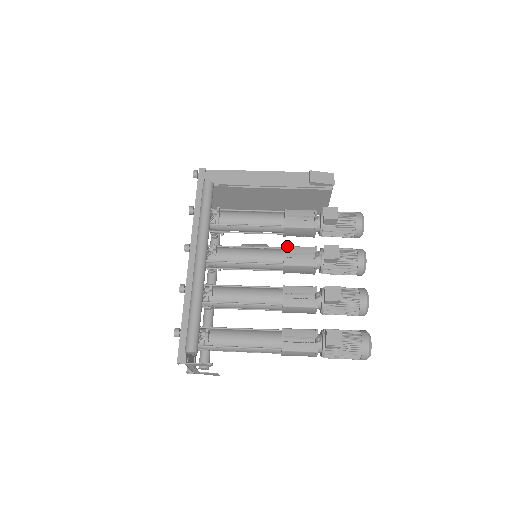
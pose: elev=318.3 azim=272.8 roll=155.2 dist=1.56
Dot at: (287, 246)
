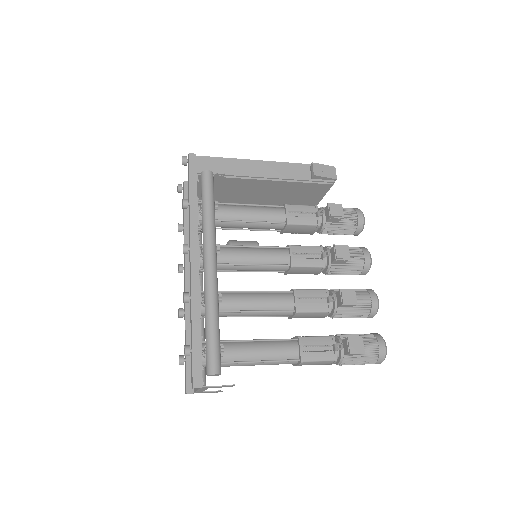
Dot at: (292, 245)
